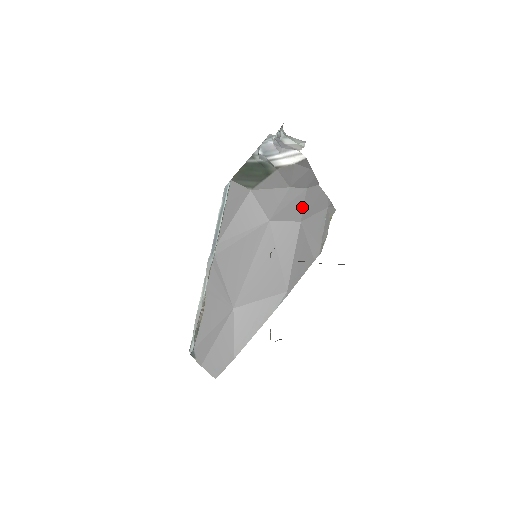
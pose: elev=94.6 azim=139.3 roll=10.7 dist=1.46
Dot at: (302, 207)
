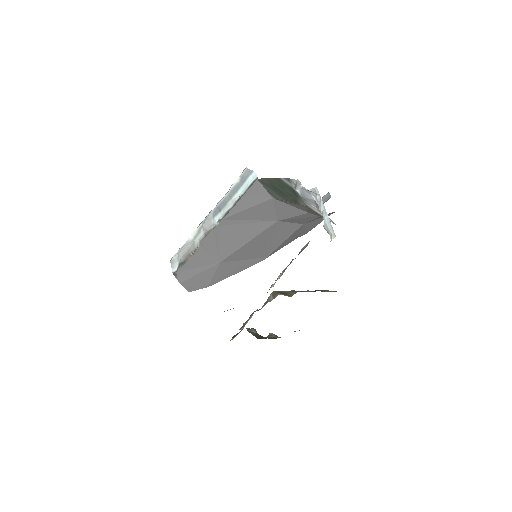
Dot at: (311, 220)
